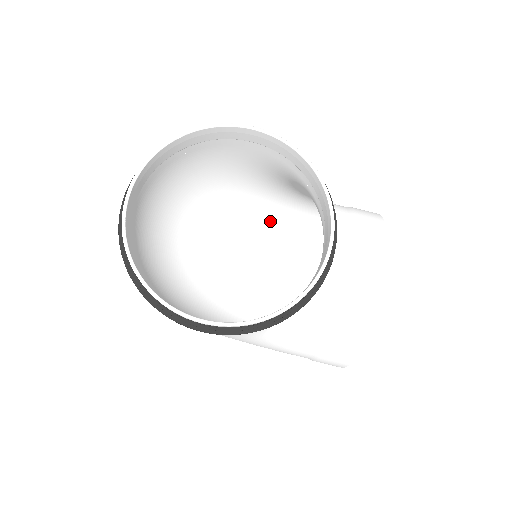
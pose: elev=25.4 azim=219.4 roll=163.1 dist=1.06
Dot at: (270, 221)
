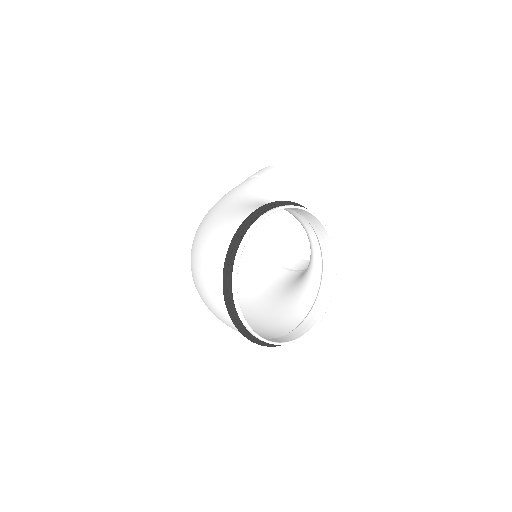
Dot at: occluded
